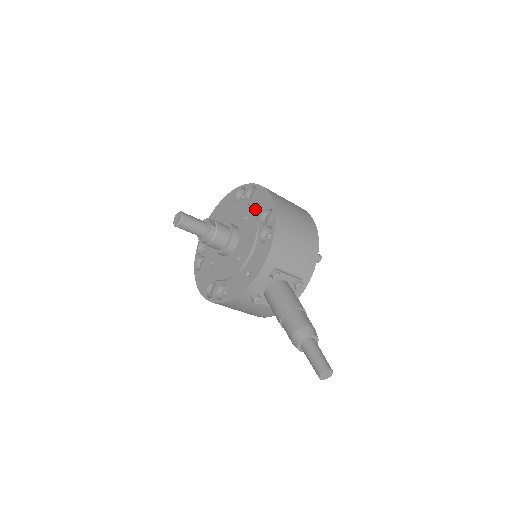
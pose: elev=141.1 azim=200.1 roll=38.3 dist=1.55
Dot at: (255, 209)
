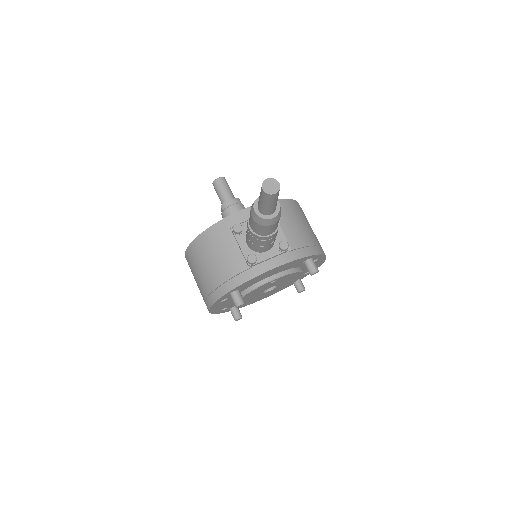
Dot at: occluded
